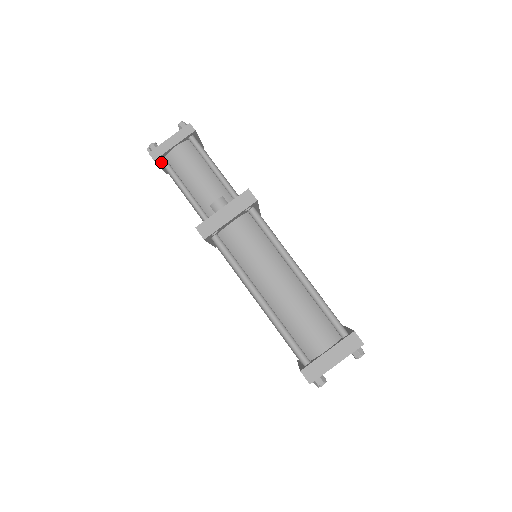
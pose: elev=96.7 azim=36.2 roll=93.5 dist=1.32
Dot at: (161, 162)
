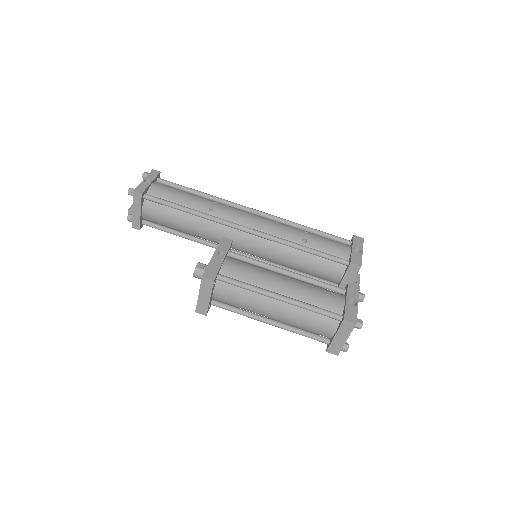
Dot at: occluded
